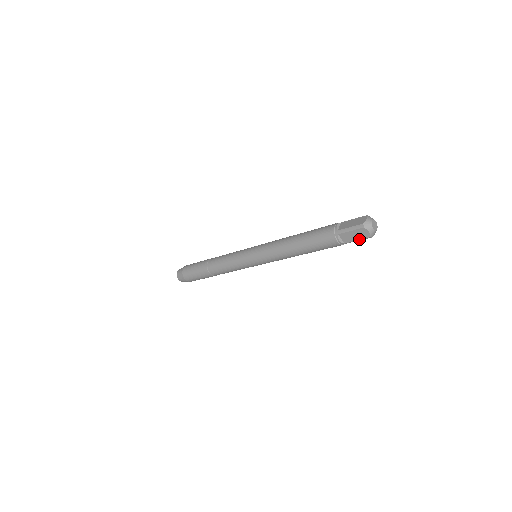
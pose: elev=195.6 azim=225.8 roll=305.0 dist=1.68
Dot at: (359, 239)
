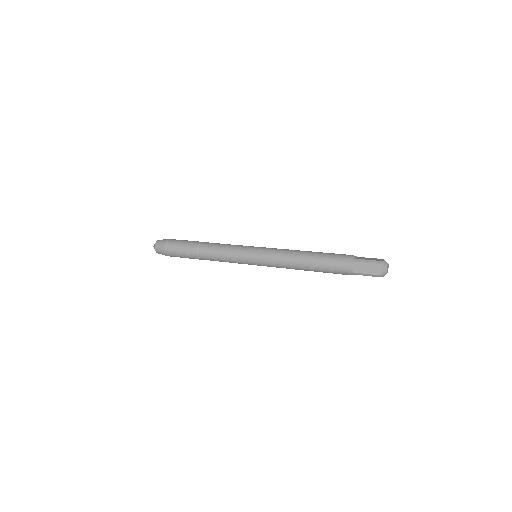
Dot at: (370, 273)
